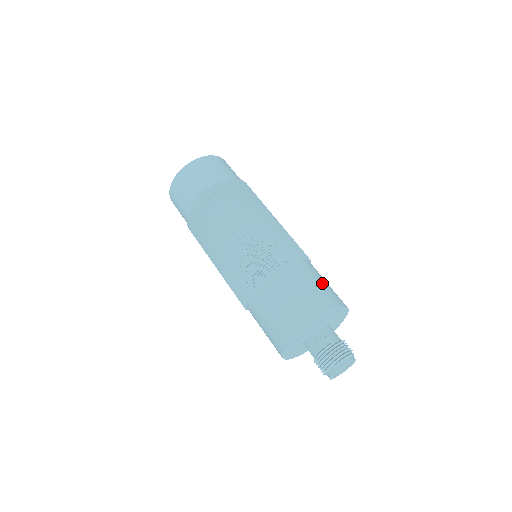
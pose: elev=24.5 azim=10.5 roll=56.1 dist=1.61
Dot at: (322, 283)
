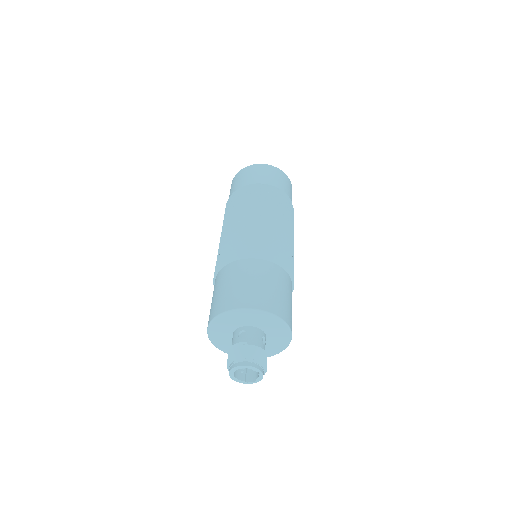
Dot at: (274, 288)
